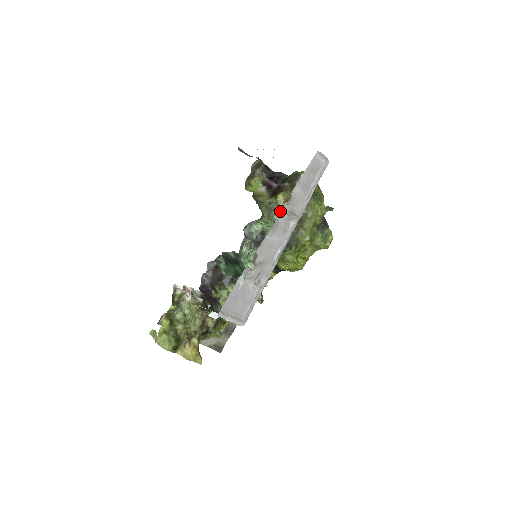
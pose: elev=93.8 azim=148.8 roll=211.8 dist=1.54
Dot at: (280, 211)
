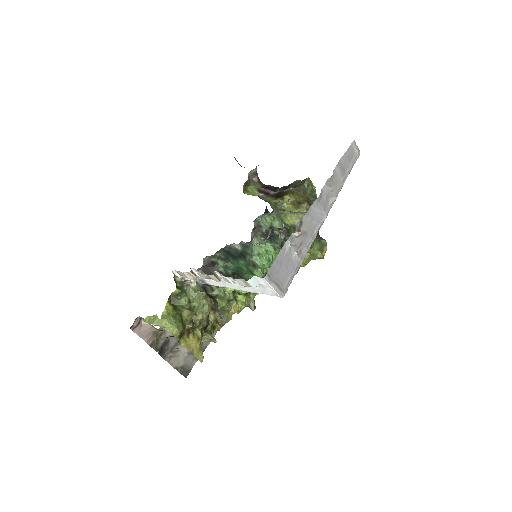
Dot at: (287, 211)
